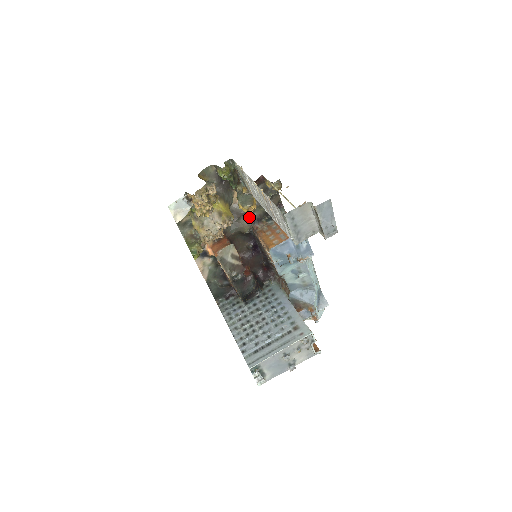
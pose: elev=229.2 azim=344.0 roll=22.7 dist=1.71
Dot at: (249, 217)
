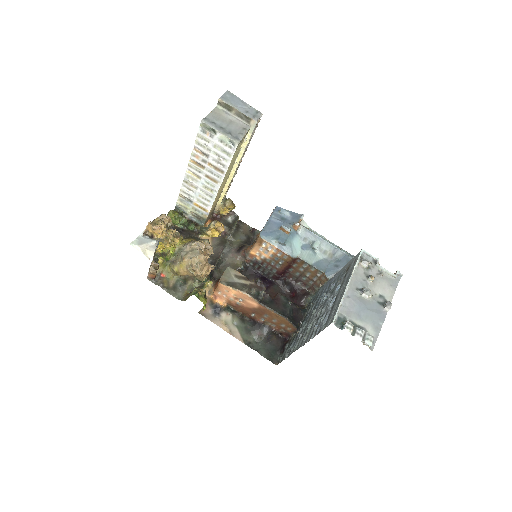
Dot at: (232, 252)
